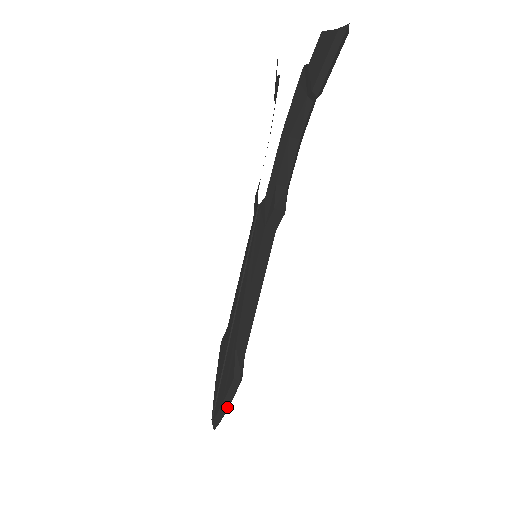
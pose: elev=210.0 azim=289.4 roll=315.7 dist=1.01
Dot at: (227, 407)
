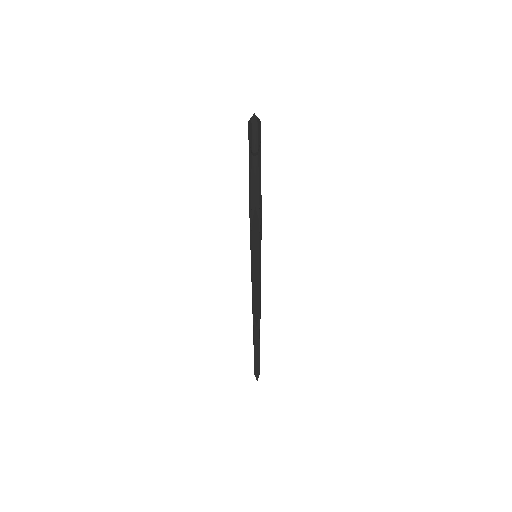
Dot at: (256, 355)
